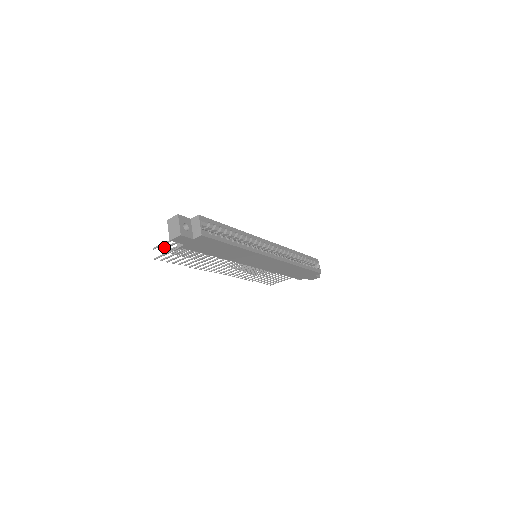
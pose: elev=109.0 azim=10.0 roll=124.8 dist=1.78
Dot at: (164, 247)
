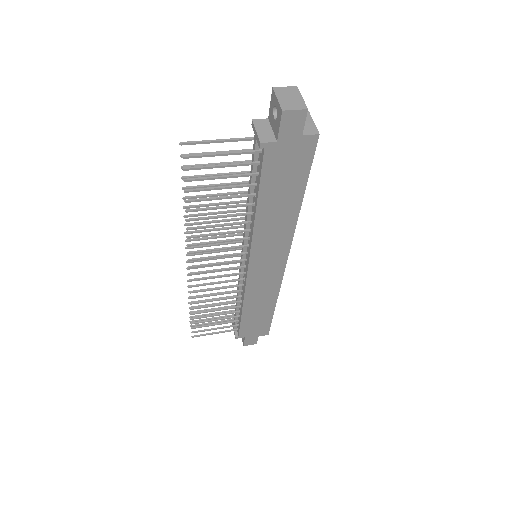
Dot at: occluded
